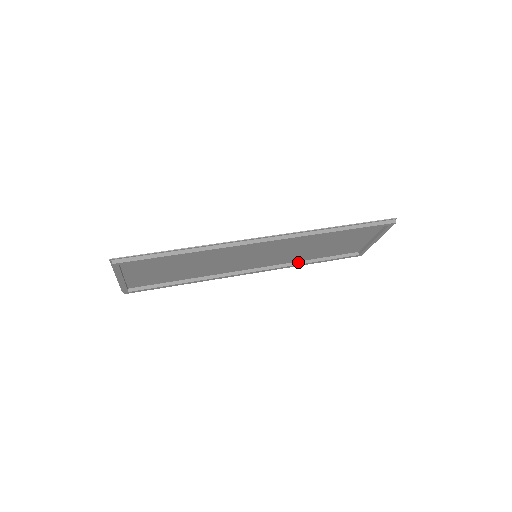
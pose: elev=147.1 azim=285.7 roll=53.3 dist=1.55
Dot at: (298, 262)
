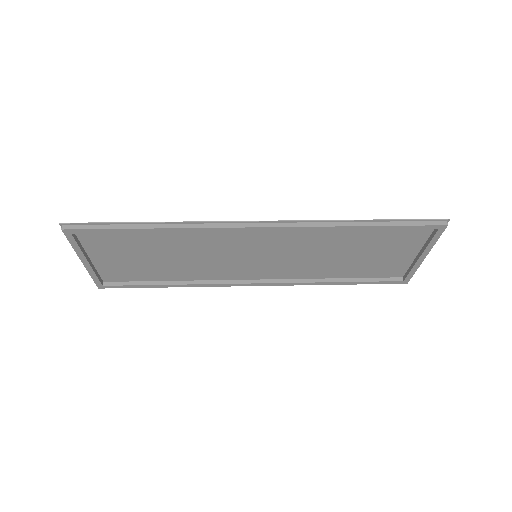
Dot at: (319, 279)
